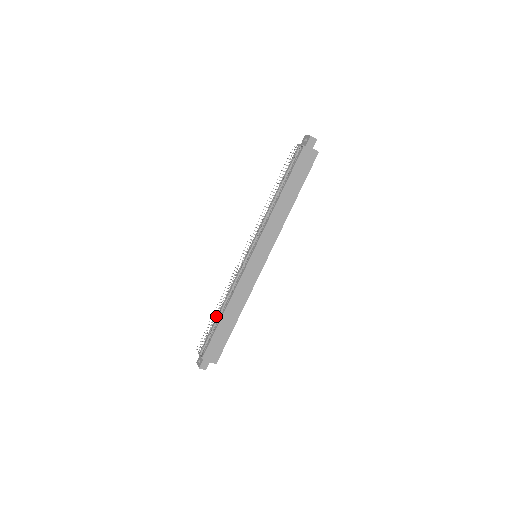
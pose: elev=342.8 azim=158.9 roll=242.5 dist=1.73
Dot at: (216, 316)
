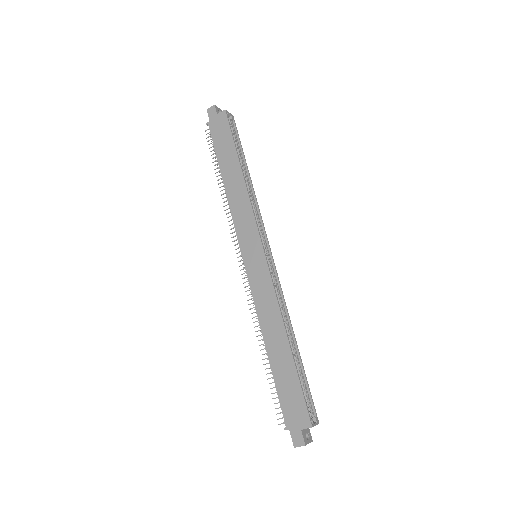
Dot at: occluded
